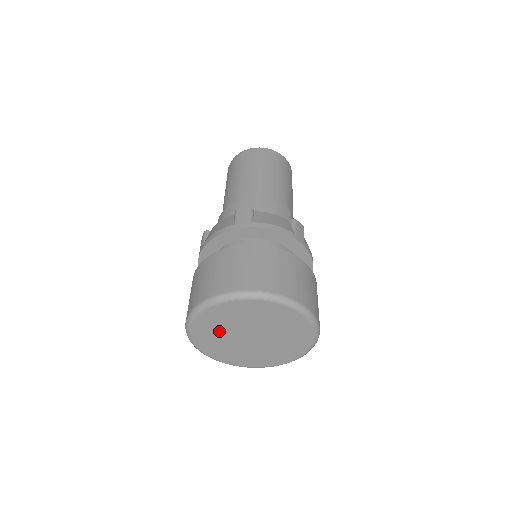
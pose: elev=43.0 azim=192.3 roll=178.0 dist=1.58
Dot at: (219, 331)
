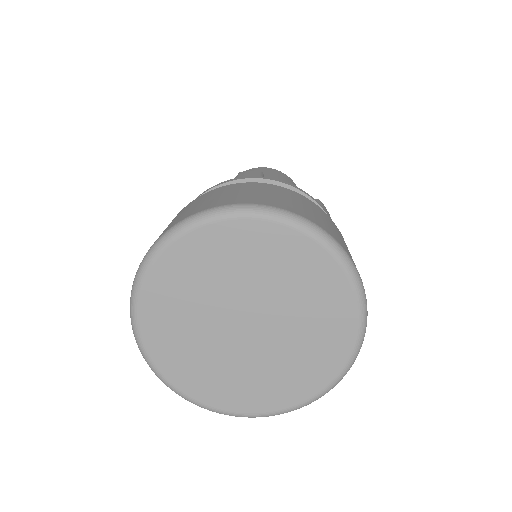
Dot at: (201, 355)
